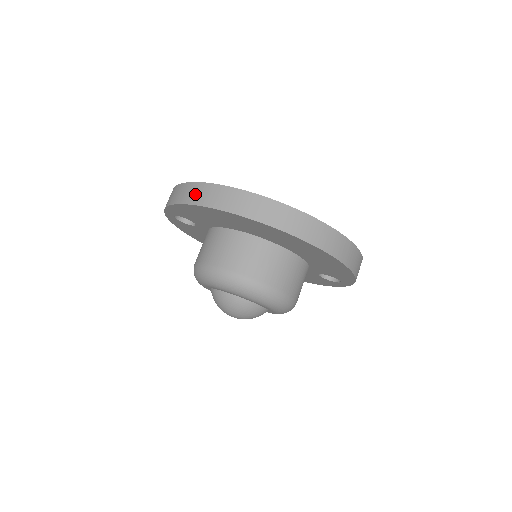
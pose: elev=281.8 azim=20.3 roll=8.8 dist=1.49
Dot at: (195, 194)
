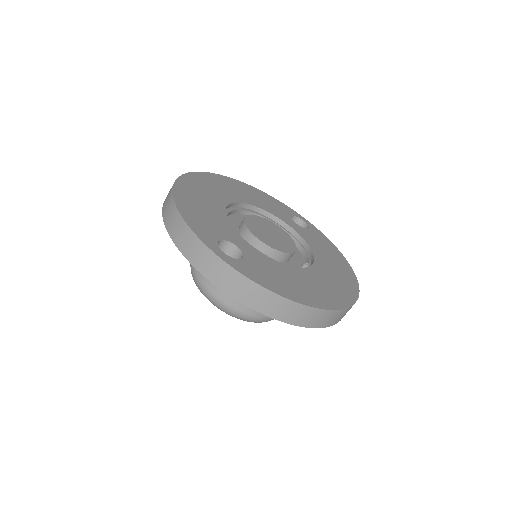
Dot at: (294, 315)
